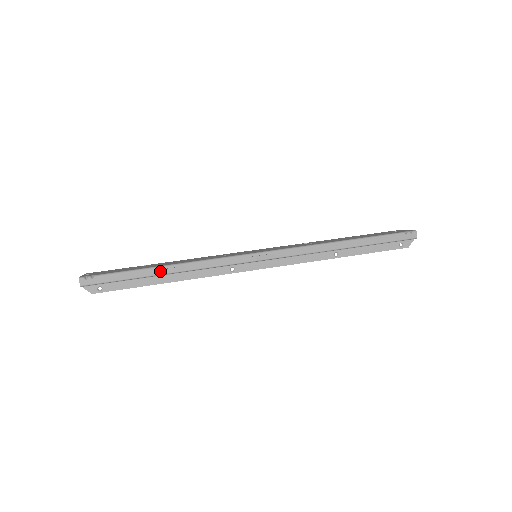
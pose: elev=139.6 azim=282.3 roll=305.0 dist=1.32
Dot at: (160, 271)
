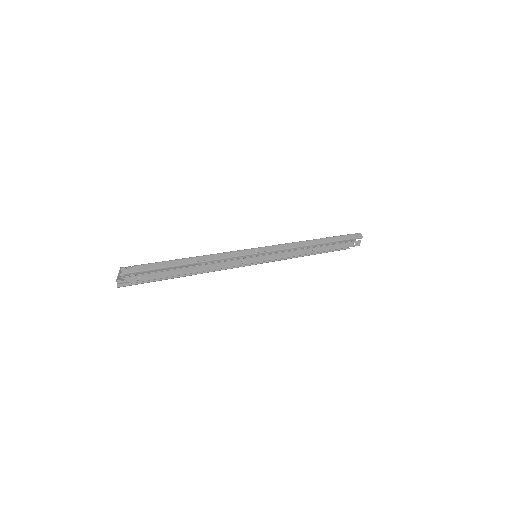
Dot at: (188, 261)
